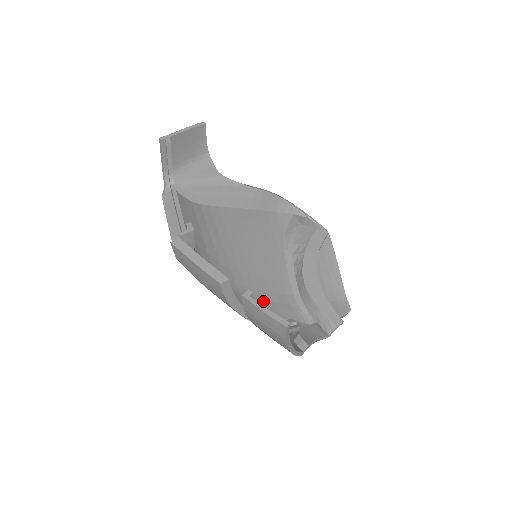
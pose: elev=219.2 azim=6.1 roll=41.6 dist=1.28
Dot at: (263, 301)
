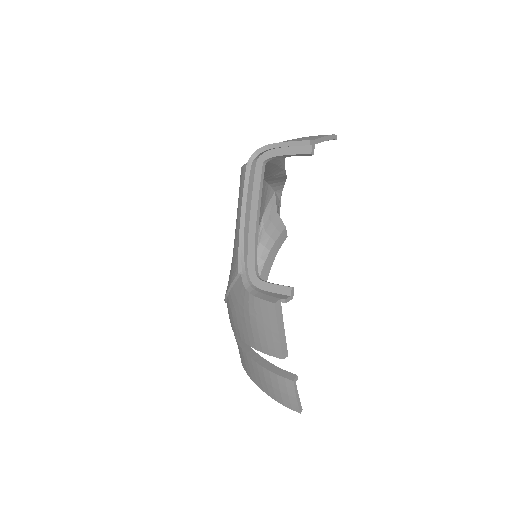
Dot at: occluded
